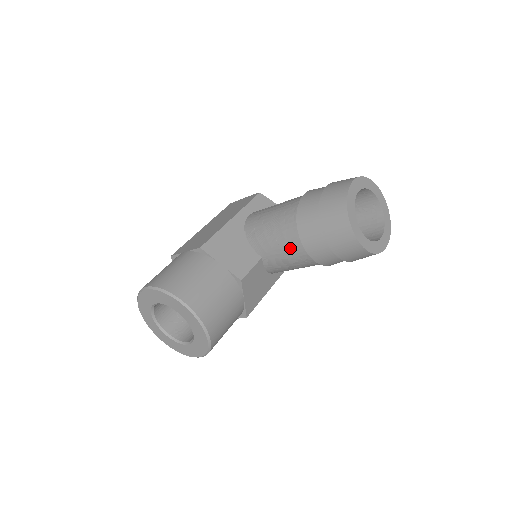
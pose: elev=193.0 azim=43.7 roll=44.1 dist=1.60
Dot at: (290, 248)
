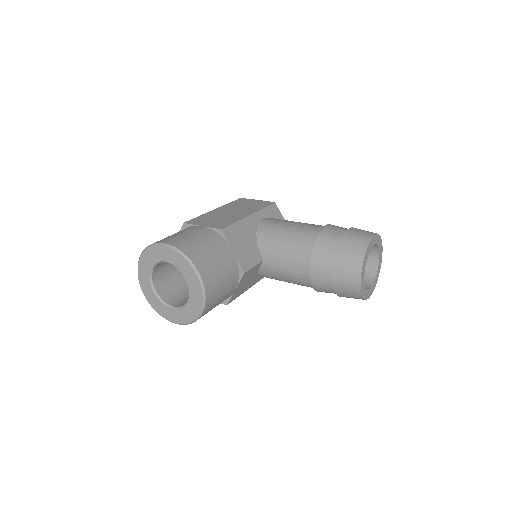
Dot at: (296, 264)
